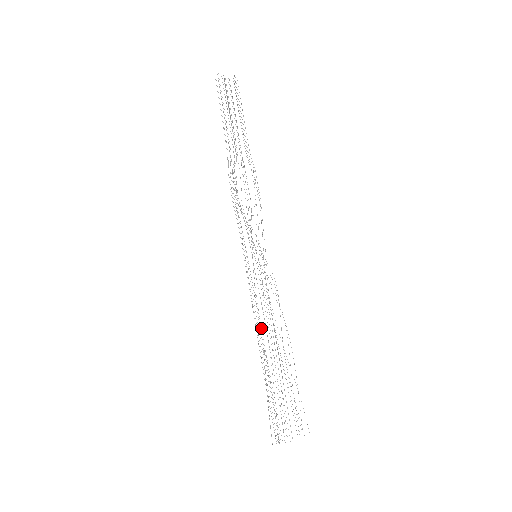
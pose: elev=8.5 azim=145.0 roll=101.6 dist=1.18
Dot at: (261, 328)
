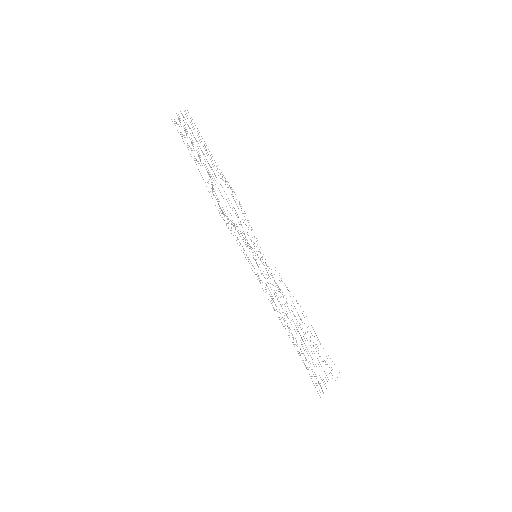
Dot at: occluded
